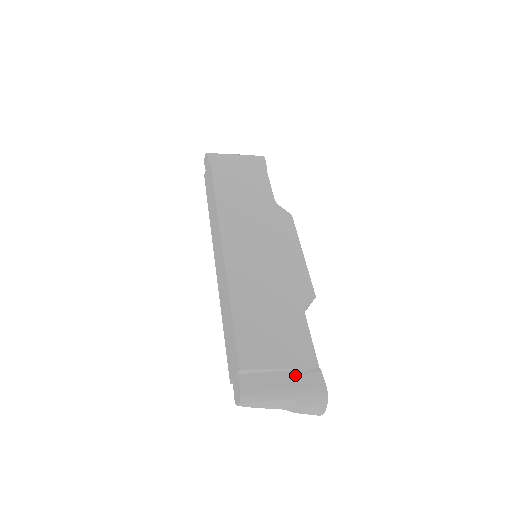
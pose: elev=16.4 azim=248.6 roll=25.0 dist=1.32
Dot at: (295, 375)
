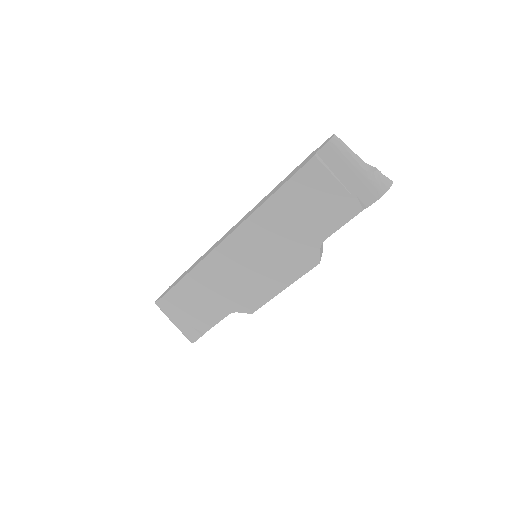
Dot at: occluded
